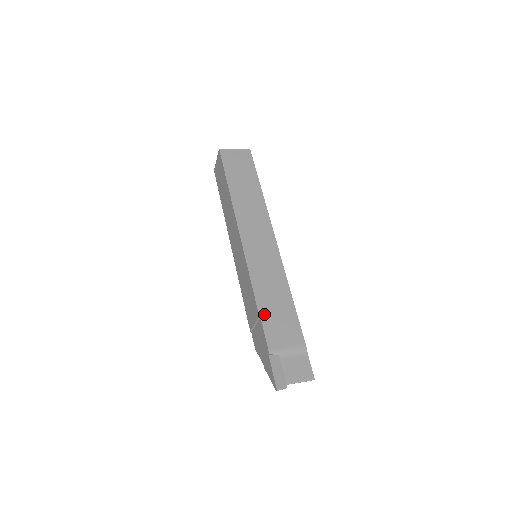
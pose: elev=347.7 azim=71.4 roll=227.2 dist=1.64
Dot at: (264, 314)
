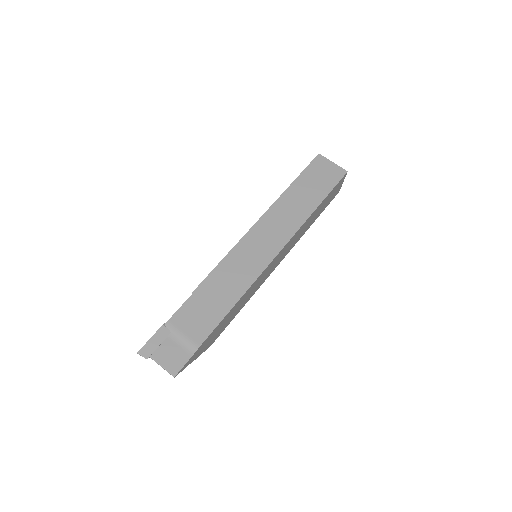
Dot at: (197, 295)
